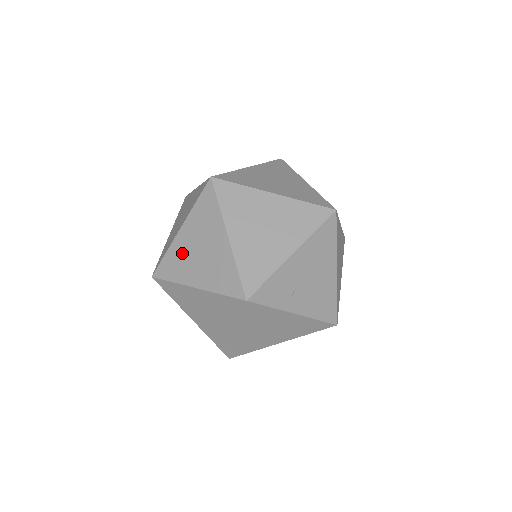
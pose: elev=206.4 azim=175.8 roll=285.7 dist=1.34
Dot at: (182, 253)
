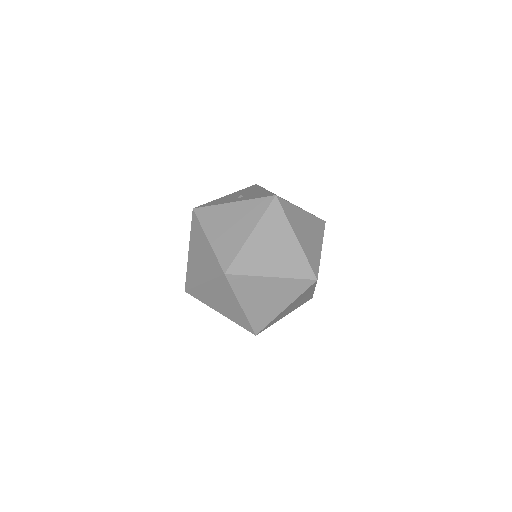
Dot at: (256, 252)
